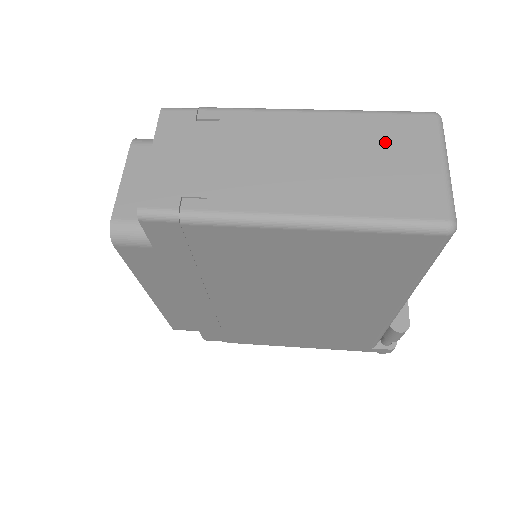
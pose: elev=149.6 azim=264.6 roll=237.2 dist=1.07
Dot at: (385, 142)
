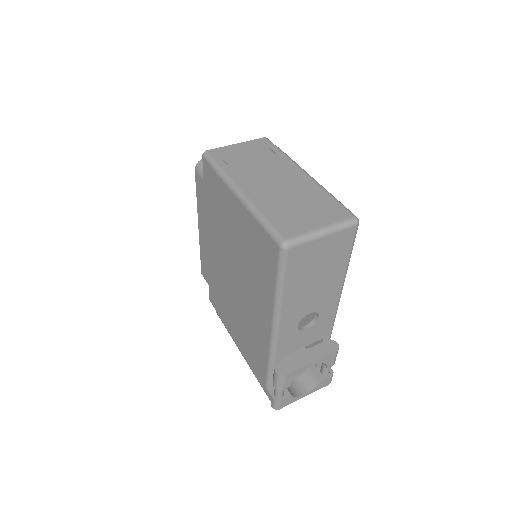
Dot at: (315, 205)
